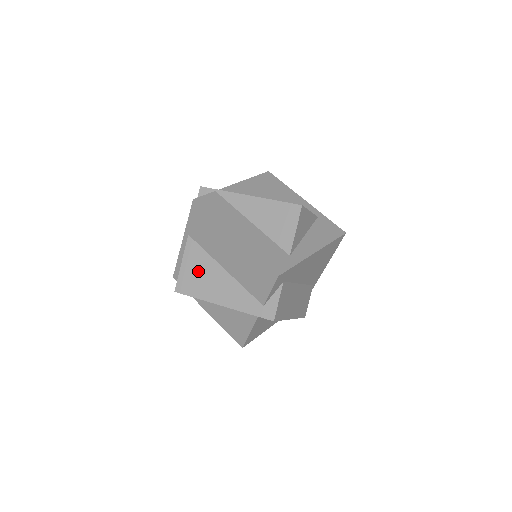
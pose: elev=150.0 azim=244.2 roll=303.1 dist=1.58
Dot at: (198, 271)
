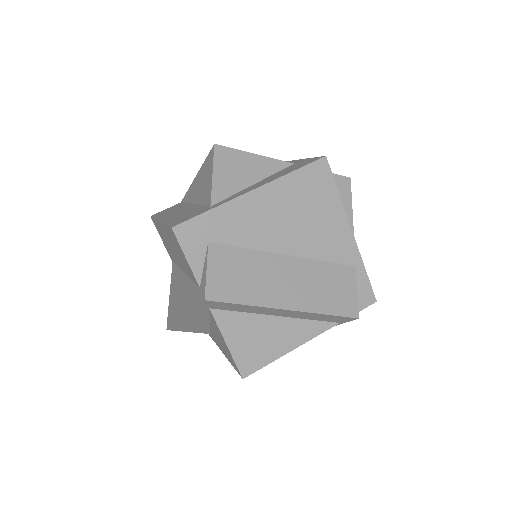
Dot at: (175, 292)
